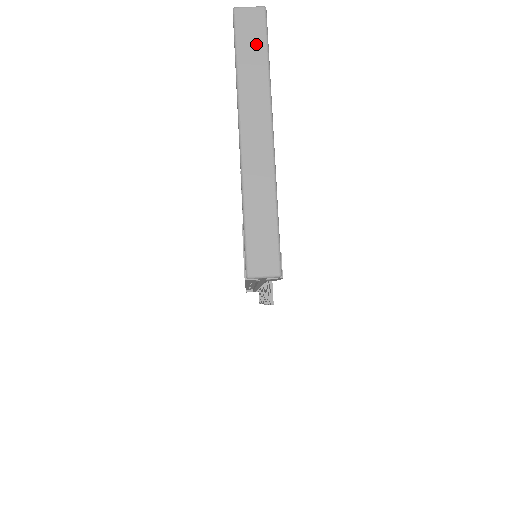
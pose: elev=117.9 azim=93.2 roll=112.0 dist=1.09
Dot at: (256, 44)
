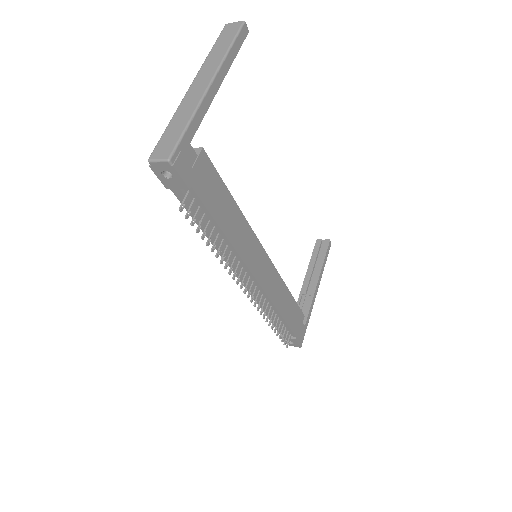
Dot at: (228, 38)
